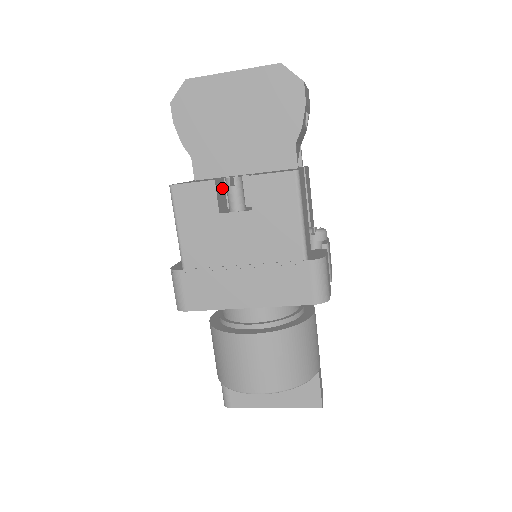
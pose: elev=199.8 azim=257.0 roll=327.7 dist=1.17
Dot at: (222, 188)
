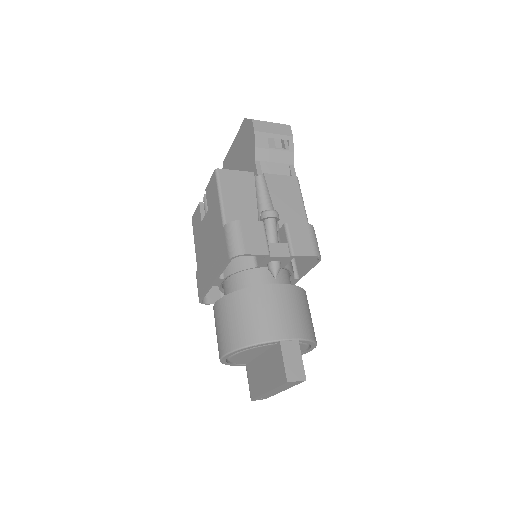
Dot at: occluded
